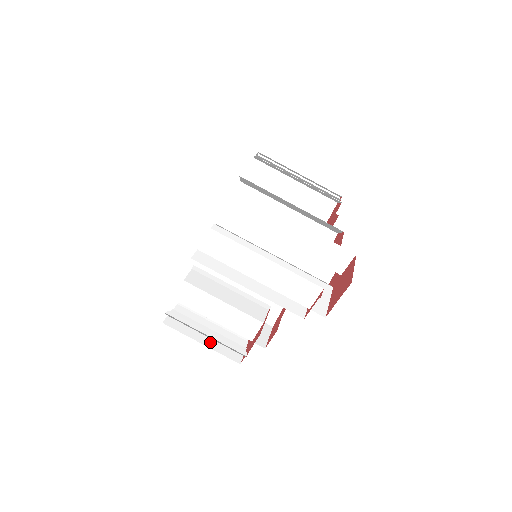
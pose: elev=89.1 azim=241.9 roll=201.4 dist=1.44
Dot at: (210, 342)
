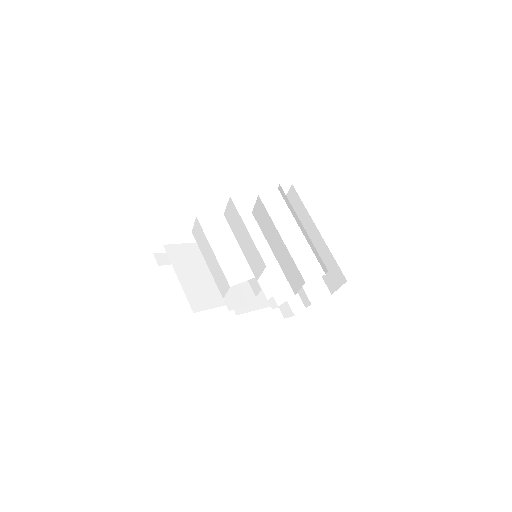
Dot at: occluded
